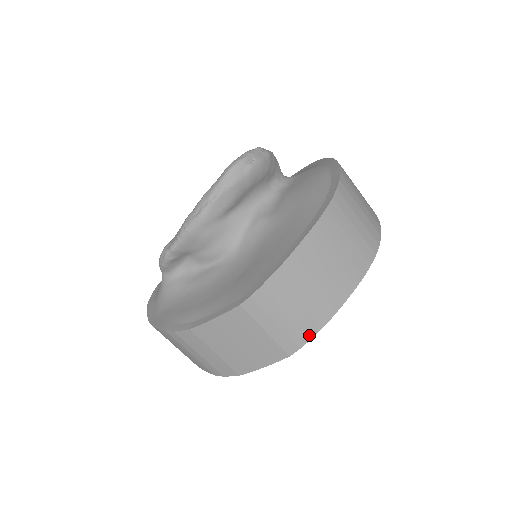
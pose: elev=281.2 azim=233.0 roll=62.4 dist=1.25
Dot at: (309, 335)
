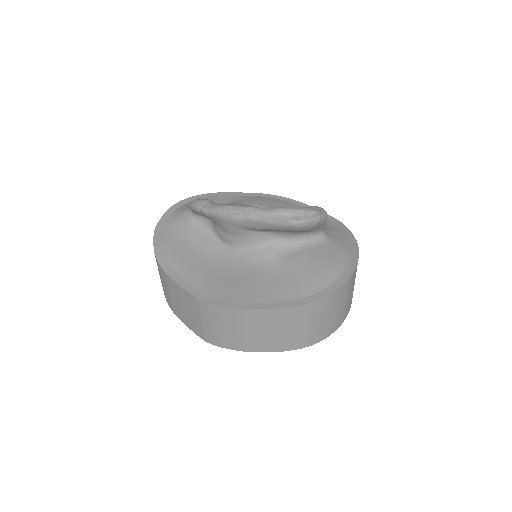
Dot at: (224, 346)
